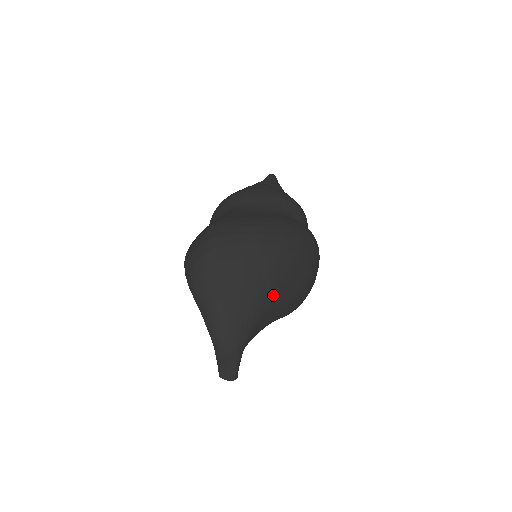
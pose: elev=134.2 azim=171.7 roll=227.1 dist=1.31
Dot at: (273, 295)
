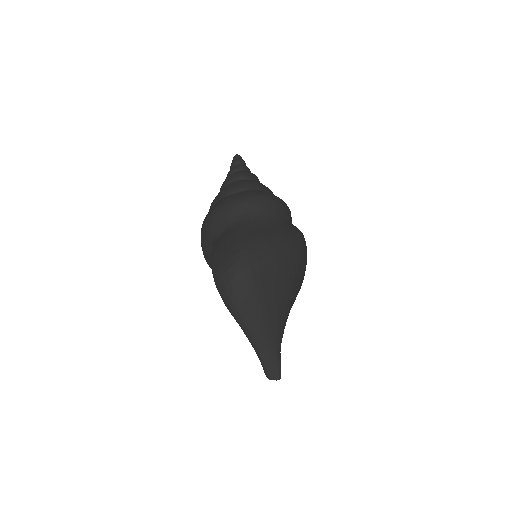
Dot at: (292, 301)
